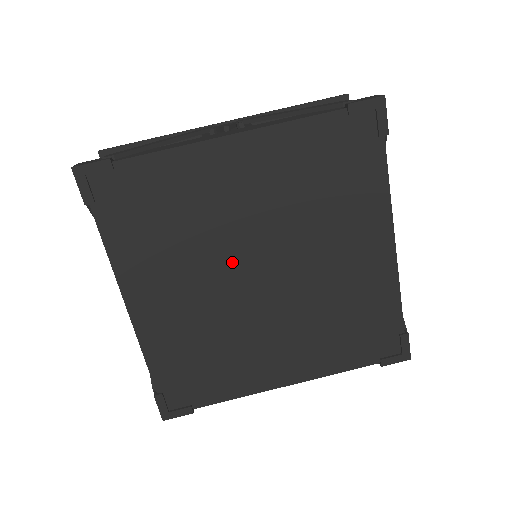
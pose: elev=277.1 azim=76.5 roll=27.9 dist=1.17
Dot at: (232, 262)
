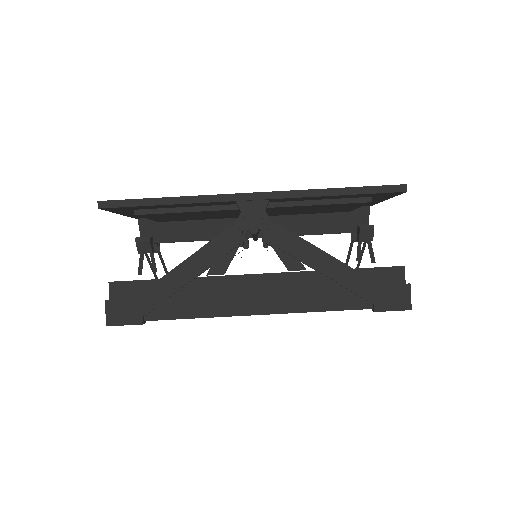
Dot at: occluded
